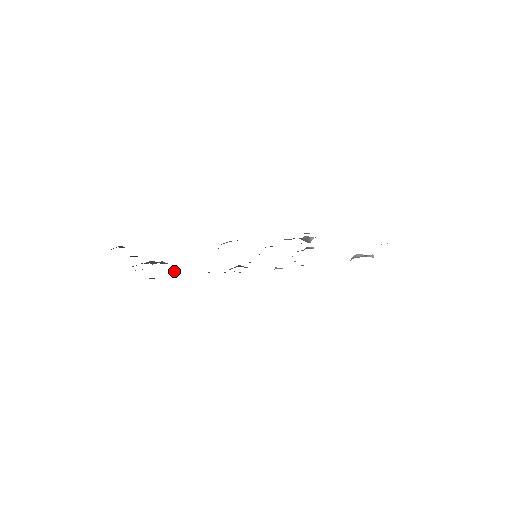
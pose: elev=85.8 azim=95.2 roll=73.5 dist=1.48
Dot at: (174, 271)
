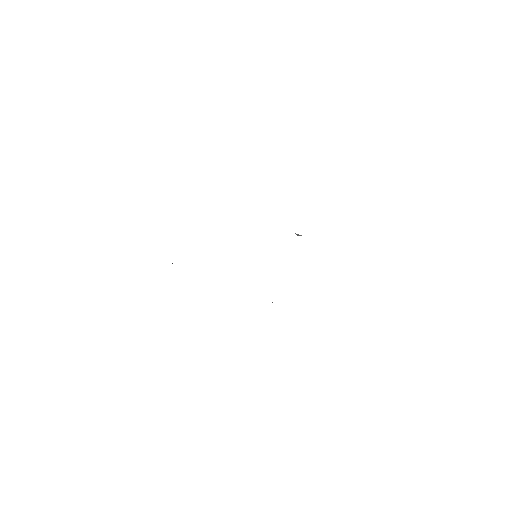
Dot at: occluded
